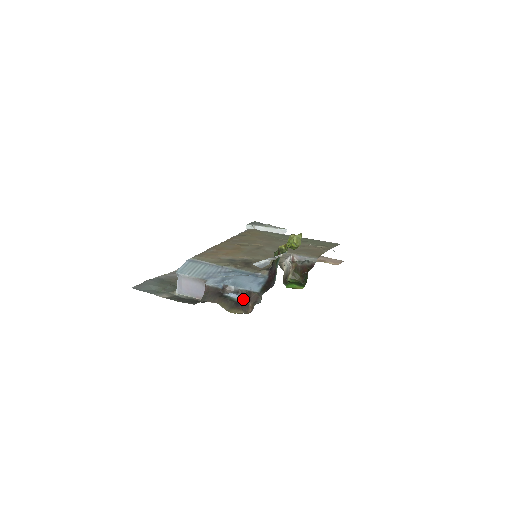
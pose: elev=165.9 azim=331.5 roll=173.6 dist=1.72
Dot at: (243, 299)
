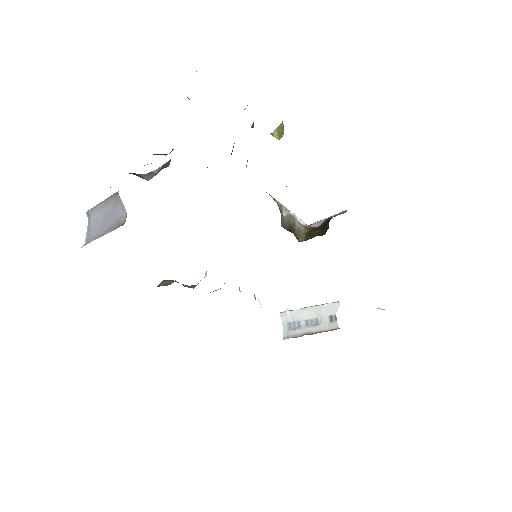
Dot at: occluded
